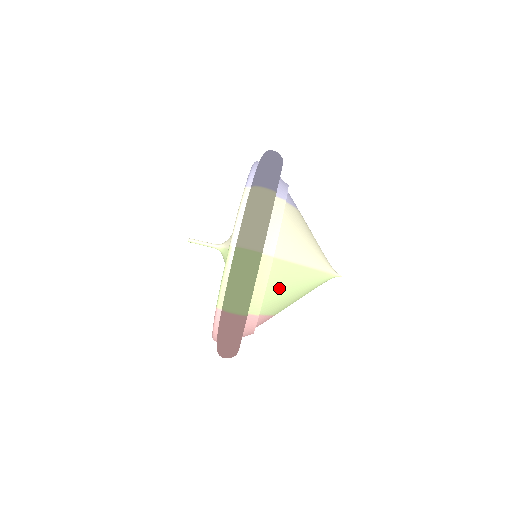
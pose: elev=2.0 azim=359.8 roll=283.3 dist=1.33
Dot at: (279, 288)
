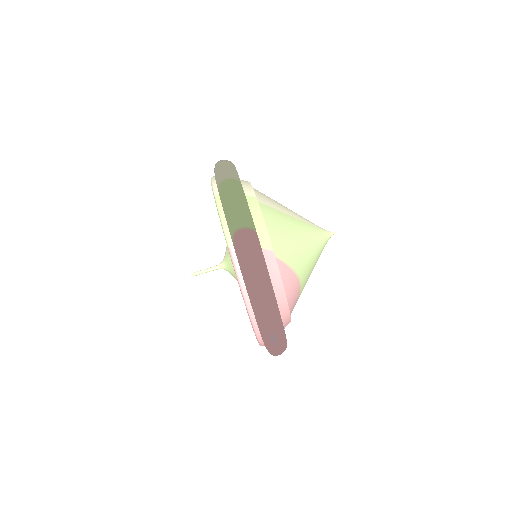
Dot at: (279, 228)
